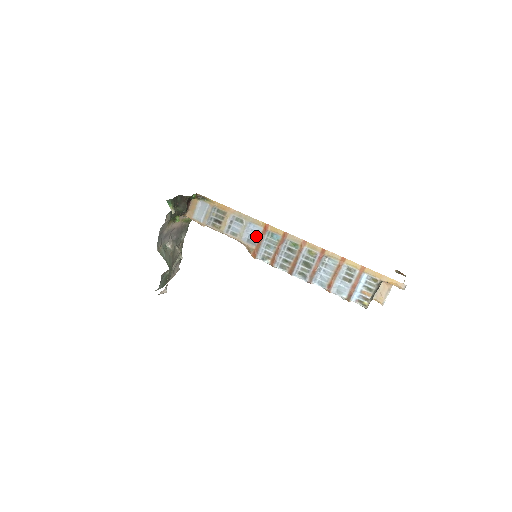
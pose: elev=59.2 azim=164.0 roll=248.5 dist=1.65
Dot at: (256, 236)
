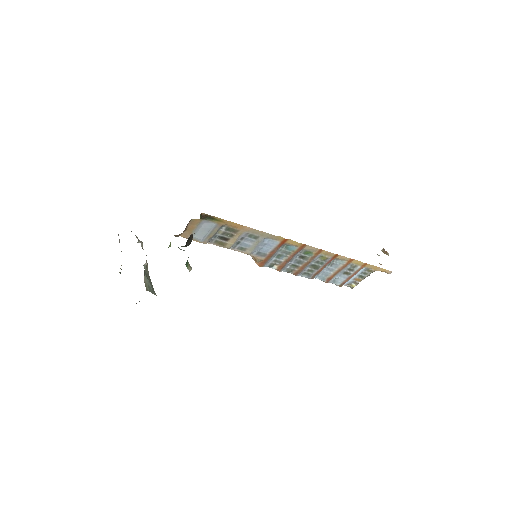
Dot at: (269, 249)
